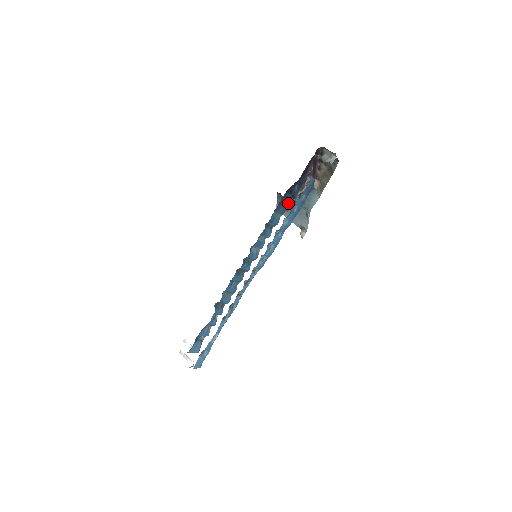
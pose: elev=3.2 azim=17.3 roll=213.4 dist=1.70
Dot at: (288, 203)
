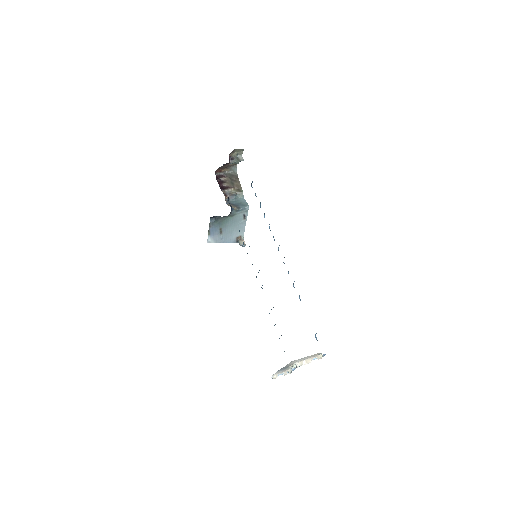
Dot at: occluded
